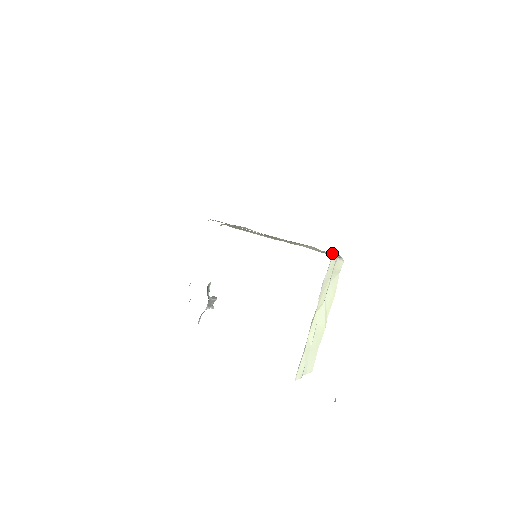
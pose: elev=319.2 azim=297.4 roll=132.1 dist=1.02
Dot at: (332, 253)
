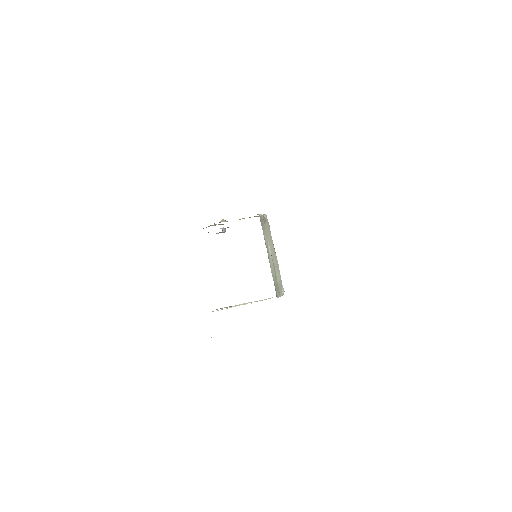
Dot at: (279, 296)
